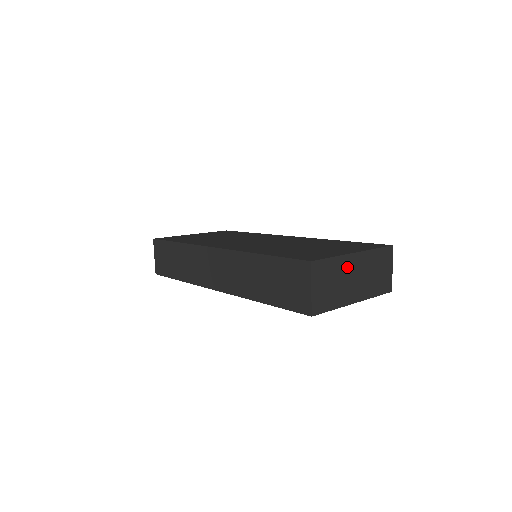
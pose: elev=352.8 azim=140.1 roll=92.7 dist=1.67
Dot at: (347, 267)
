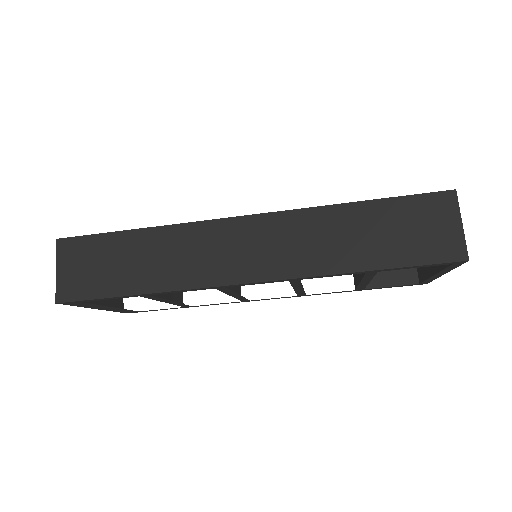
Dot at: occluded
